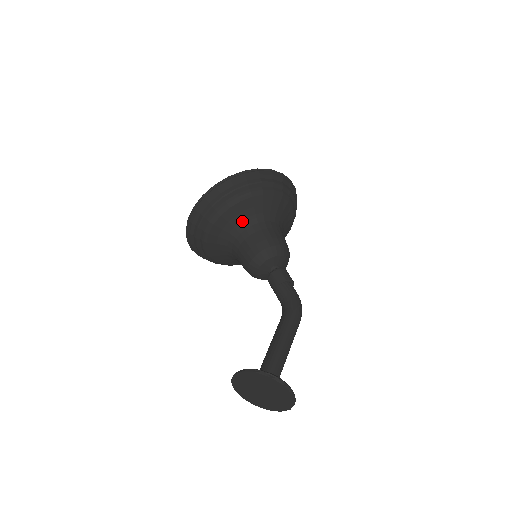
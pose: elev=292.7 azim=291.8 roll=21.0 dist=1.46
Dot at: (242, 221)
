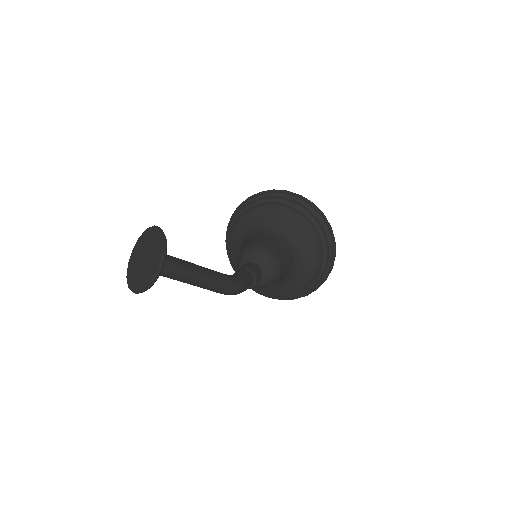
Dot at: (276, 225)
